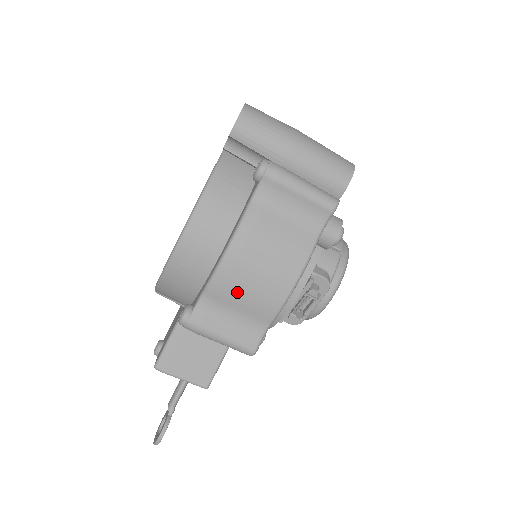
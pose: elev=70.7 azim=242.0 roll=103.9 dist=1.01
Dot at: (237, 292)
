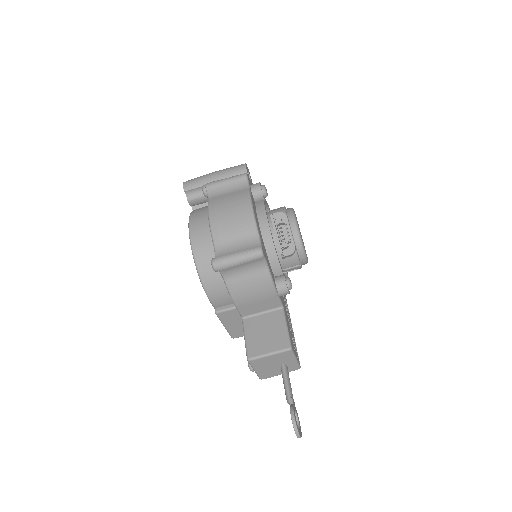
Dot at: (228, 230)
